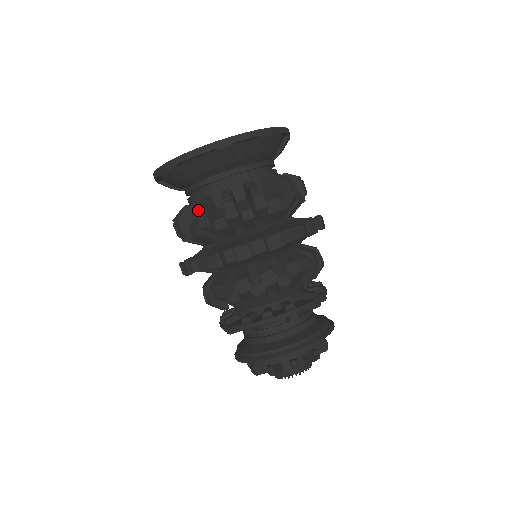
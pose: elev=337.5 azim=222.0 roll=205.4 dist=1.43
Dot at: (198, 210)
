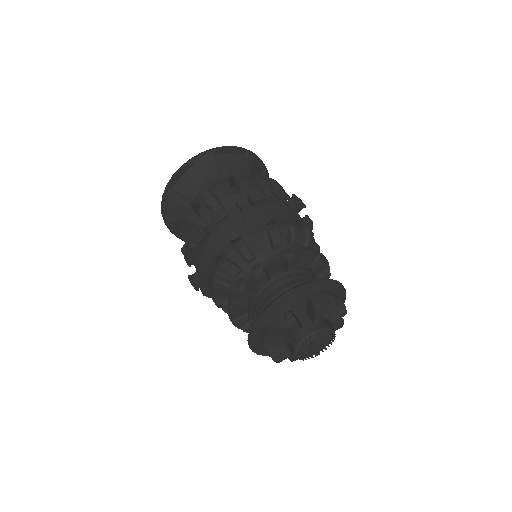
Dot at: (234, 174)
